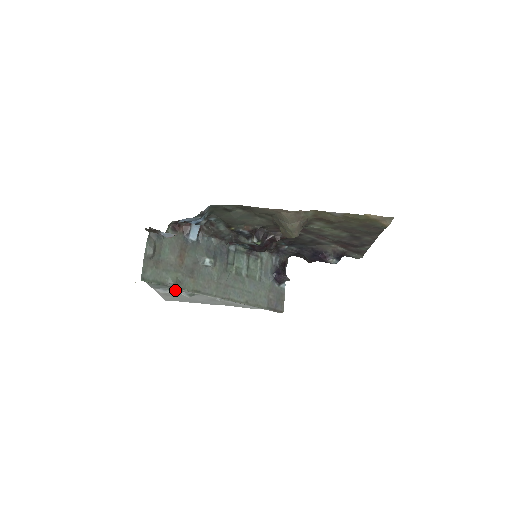
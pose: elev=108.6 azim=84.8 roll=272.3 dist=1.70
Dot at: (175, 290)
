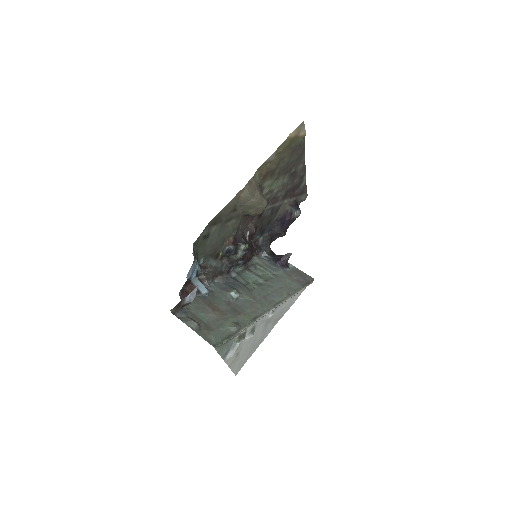
Dot at: (240, 337)
